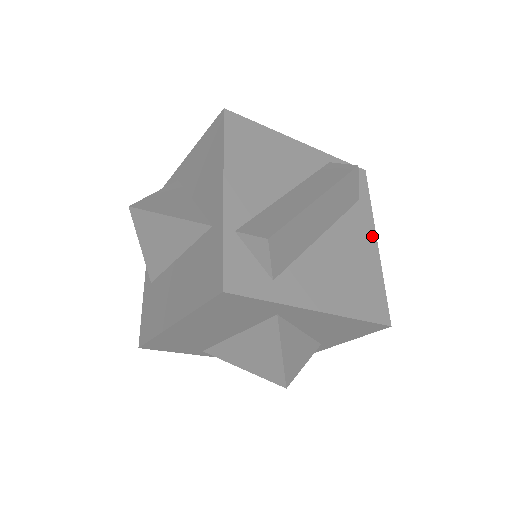
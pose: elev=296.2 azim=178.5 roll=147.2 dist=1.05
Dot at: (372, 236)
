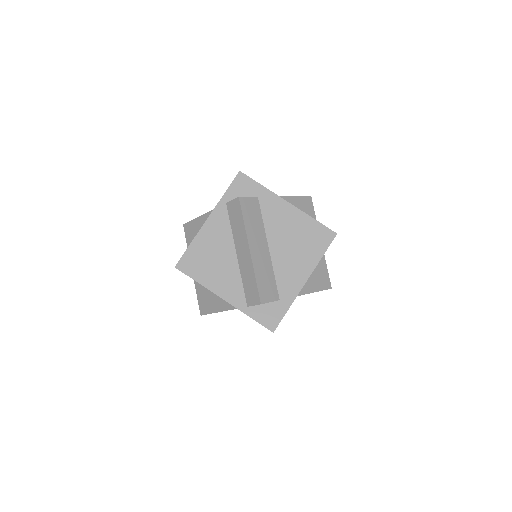
Dot at: (283, 204)
